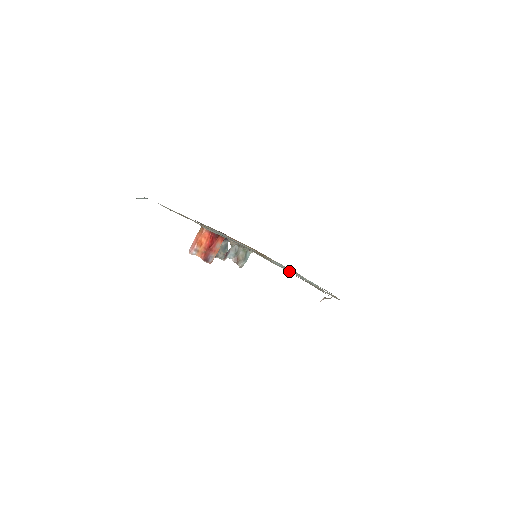
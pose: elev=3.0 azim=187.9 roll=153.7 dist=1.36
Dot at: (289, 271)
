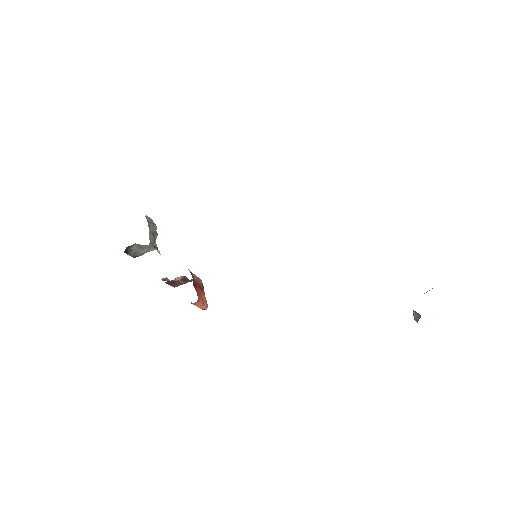
Dot at: occluded
